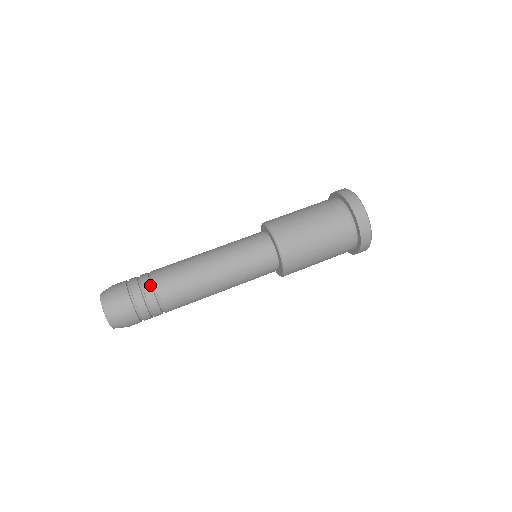
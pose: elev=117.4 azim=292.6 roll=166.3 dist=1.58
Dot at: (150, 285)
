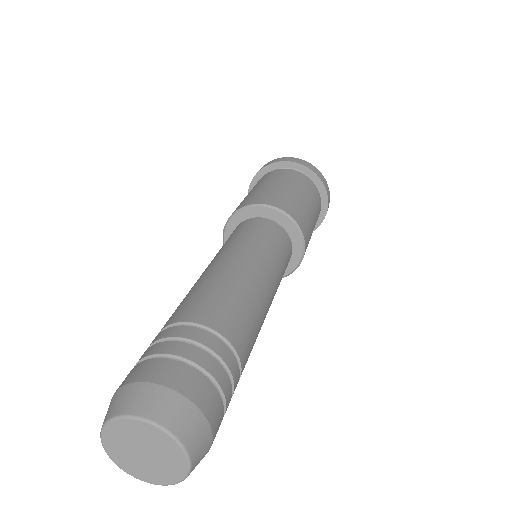
Dot at: (156, 337)
